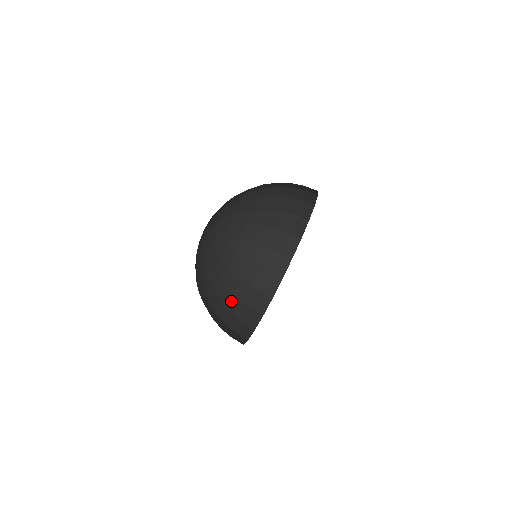
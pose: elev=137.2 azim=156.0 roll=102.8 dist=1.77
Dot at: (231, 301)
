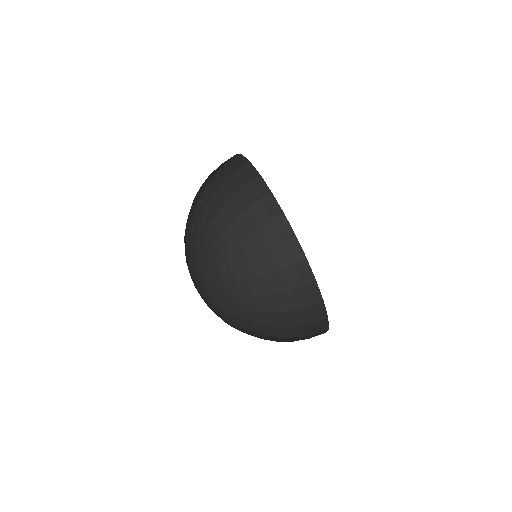
Dot at: (275, 282)
